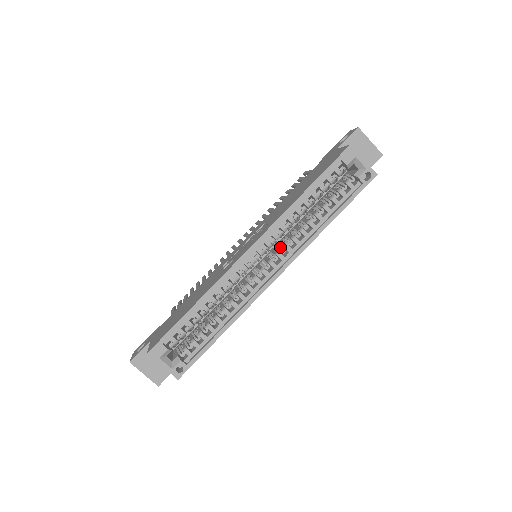
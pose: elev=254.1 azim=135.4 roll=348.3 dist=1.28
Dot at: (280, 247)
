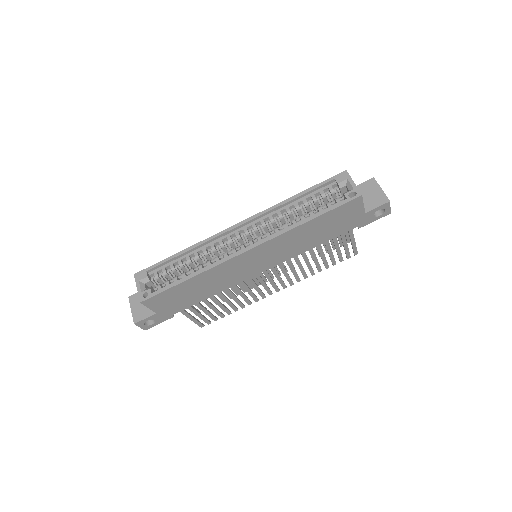
Dot at: (264, 234)
